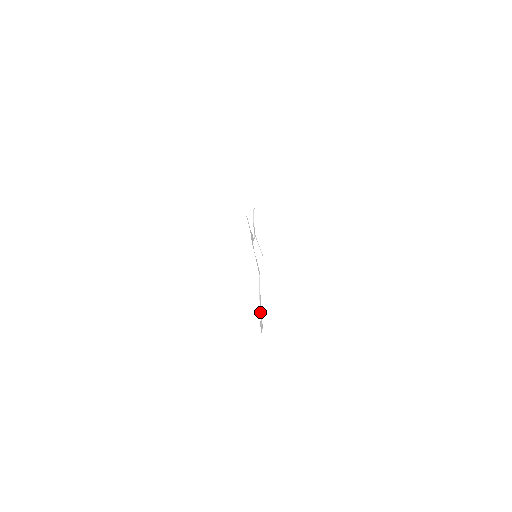
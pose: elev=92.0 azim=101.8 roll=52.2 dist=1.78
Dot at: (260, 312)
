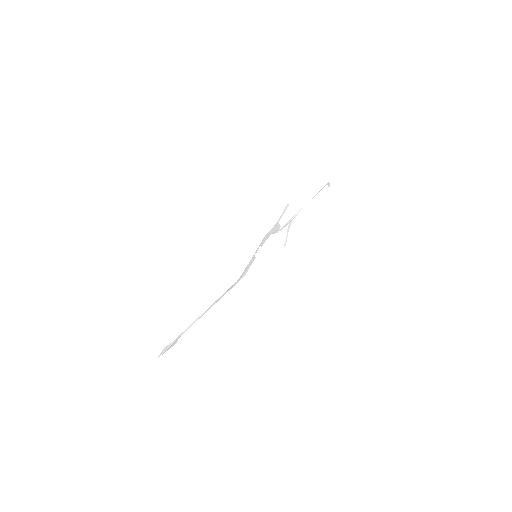
Dot at: (183, 331)
